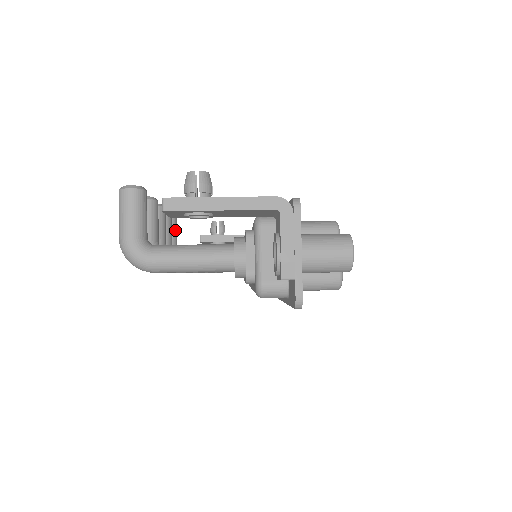
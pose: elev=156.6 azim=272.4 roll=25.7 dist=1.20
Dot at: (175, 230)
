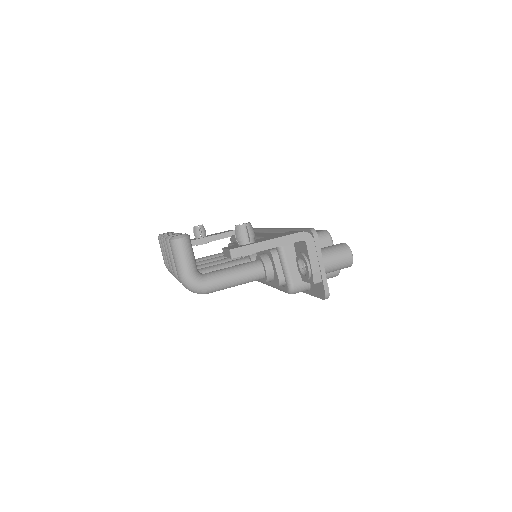
Dot at: occluded
